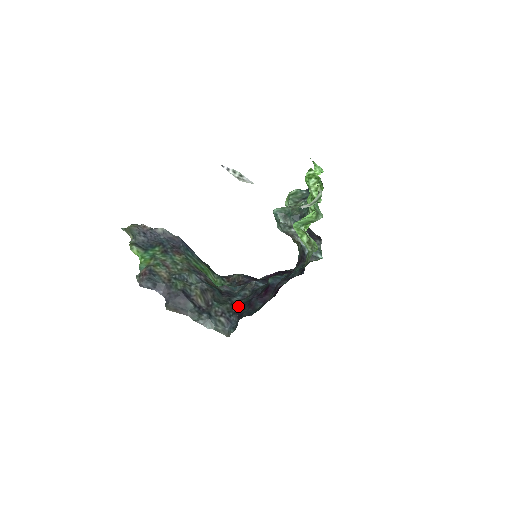
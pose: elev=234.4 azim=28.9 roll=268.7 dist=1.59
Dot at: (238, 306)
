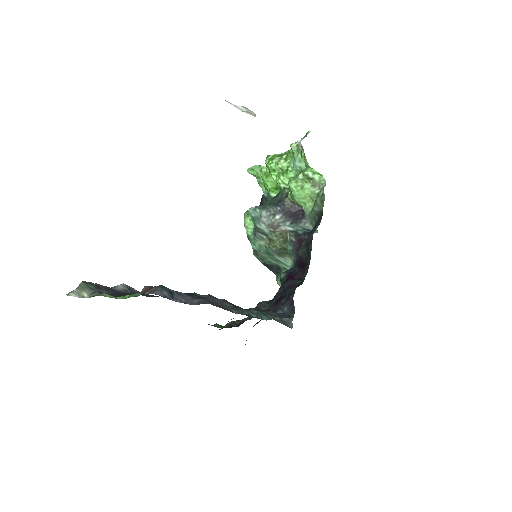
Dot at: (272, 305)
